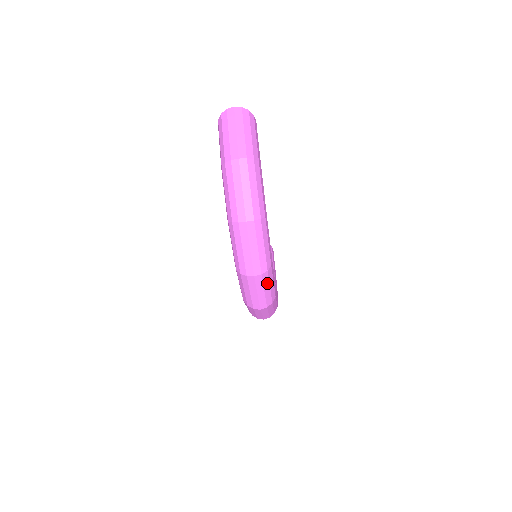
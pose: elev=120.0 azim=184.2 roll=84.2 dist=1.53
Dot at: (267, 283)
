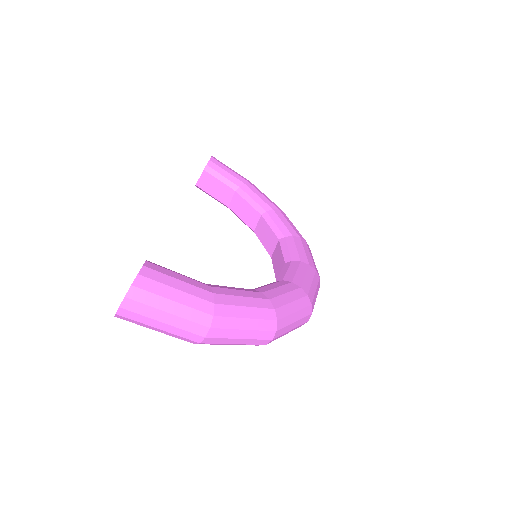
Dot at: (314, 297)
